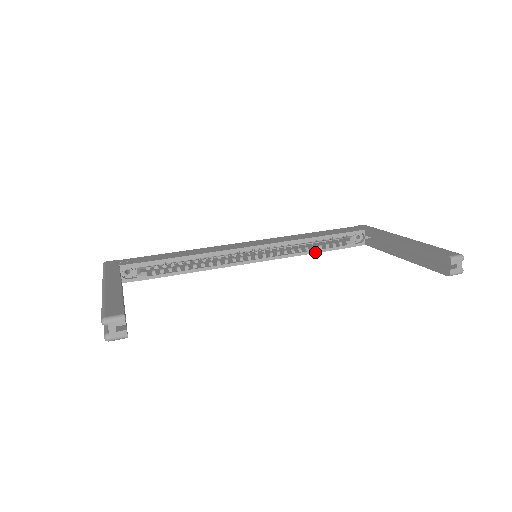
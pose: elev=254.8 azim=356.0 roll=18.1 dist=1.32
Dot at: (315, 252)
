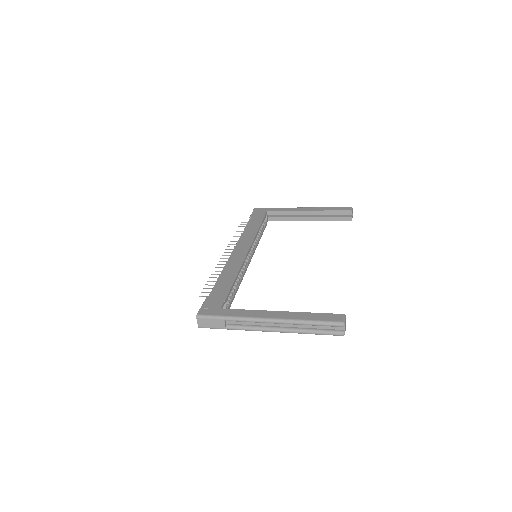
Dot at: (260, 238)
